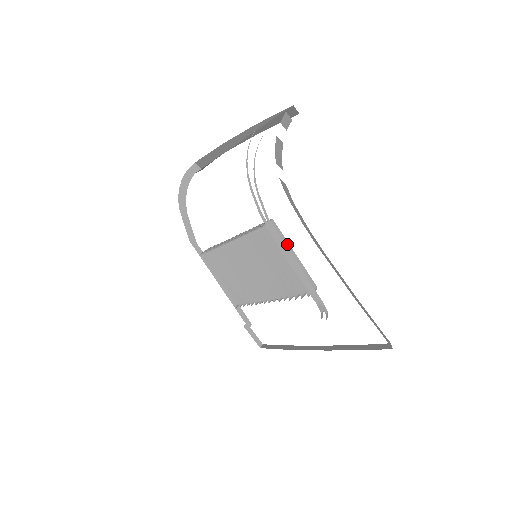
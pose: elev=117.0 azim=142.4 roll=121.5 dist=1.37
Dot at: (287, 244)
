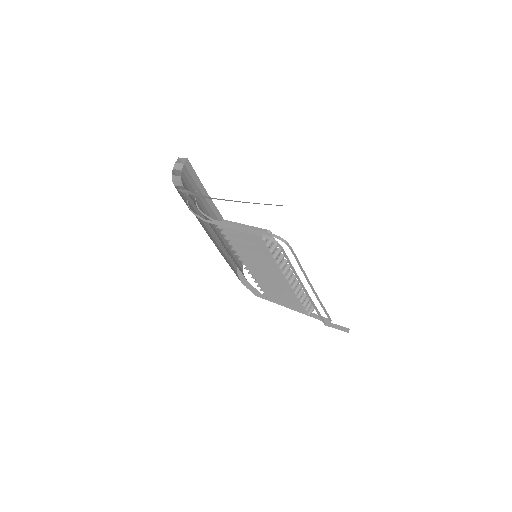
Dot at: (236, 224)
